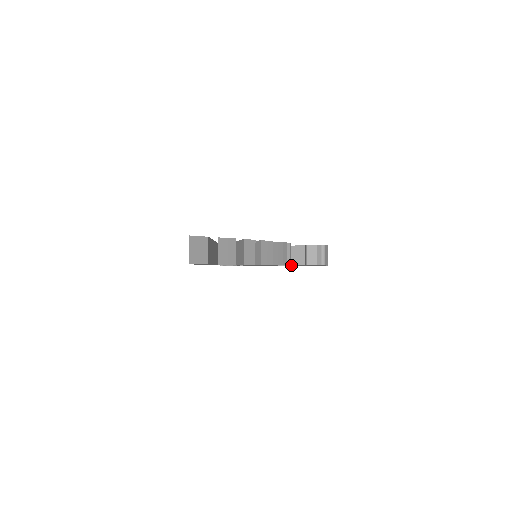
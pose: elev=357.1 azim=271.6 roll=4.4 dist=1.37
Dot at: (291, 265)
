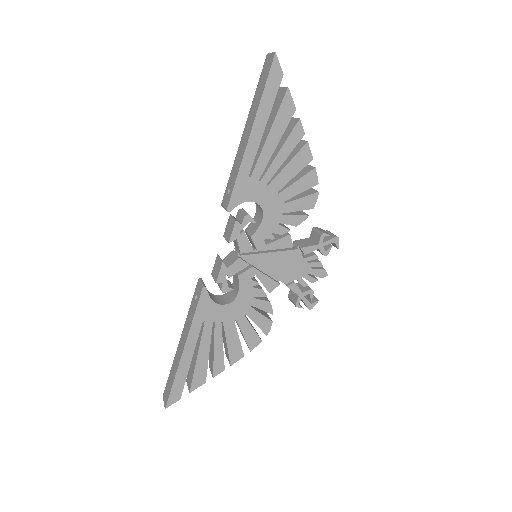
Dot at: (302, 247)
